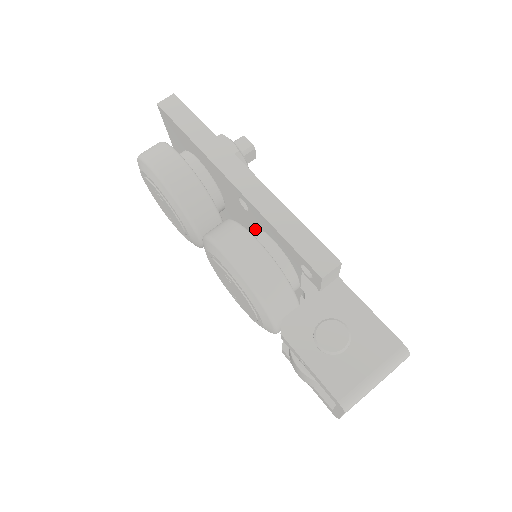
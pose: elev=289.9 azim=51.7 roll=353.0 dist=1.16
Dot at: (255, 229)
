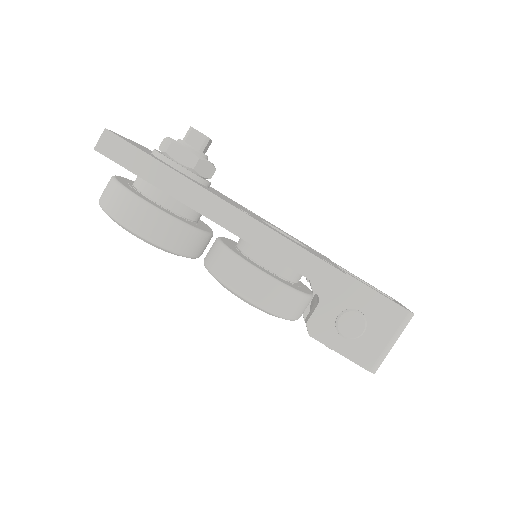
Dot at: (251, 245)
